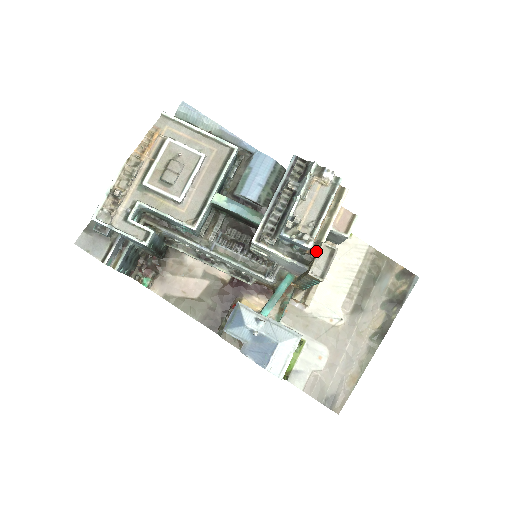
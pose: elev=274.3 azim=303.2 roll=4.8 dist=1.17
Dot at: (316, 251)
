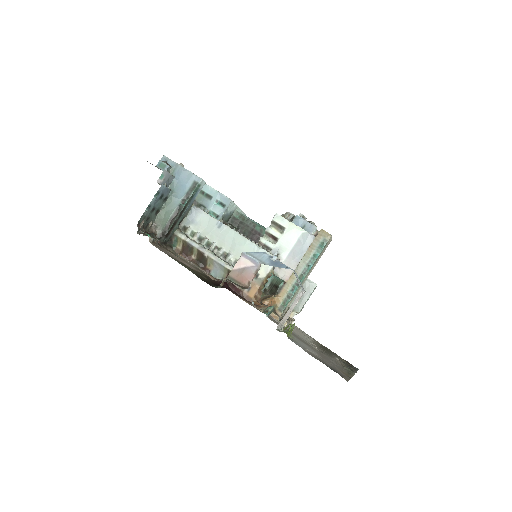
Dot at: occluded
